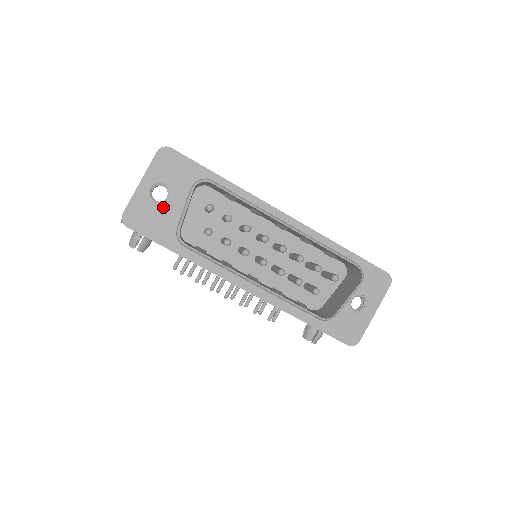
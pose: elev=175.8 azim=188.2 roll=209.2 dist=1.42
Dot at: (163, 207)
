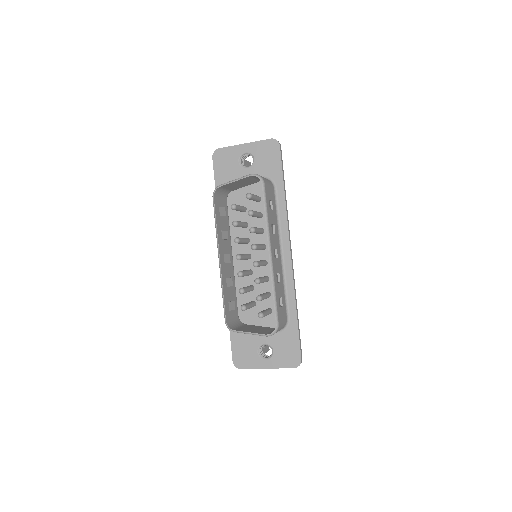
Dot at: (239, 169)
